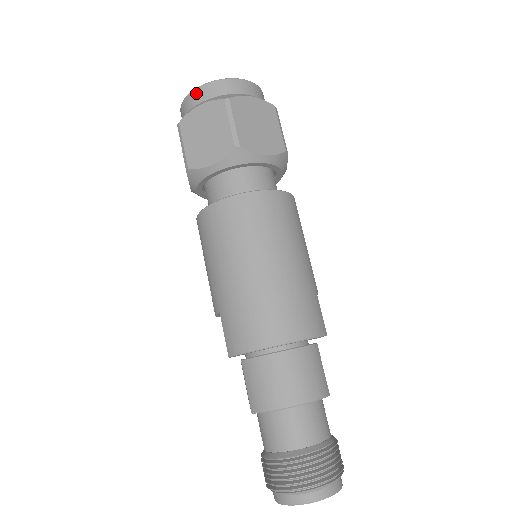
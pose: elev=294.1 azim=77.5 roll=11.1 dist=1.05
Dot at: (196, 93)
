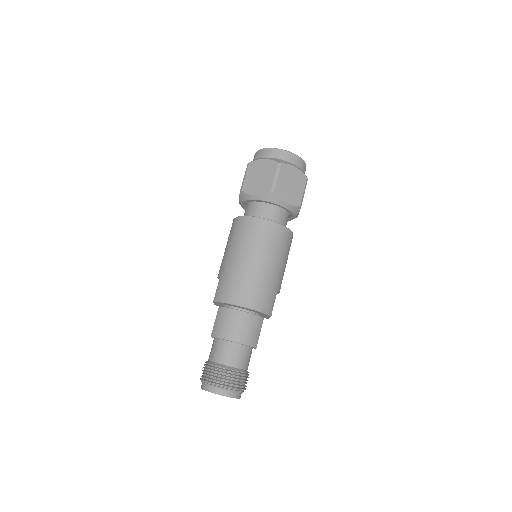
Dot at: (266, 151)
